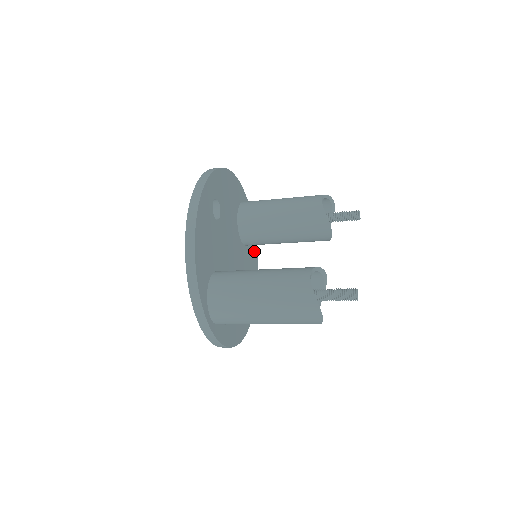
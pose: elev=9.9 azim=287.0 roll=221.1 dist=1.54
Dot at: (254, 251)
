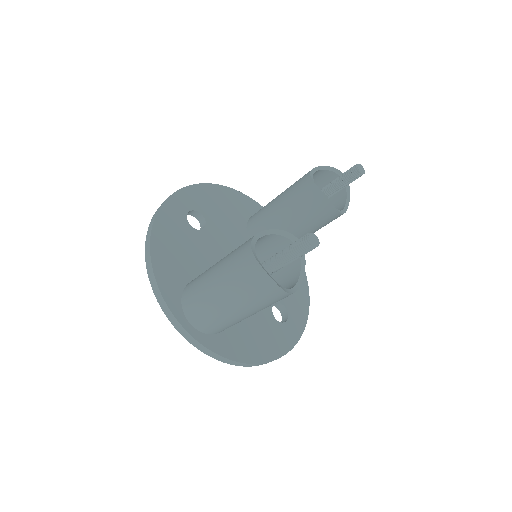
Dot at: occluded
